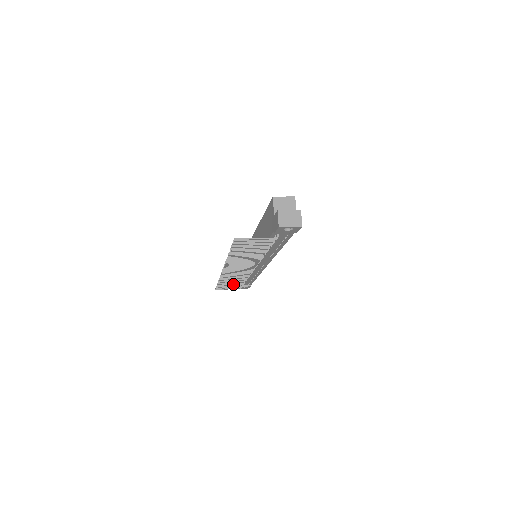
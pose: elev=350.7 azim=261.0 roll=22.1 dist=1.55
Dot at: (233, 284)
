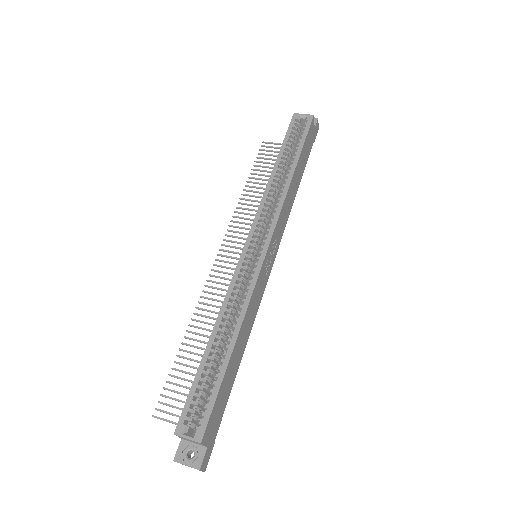
Dot at: occluded
